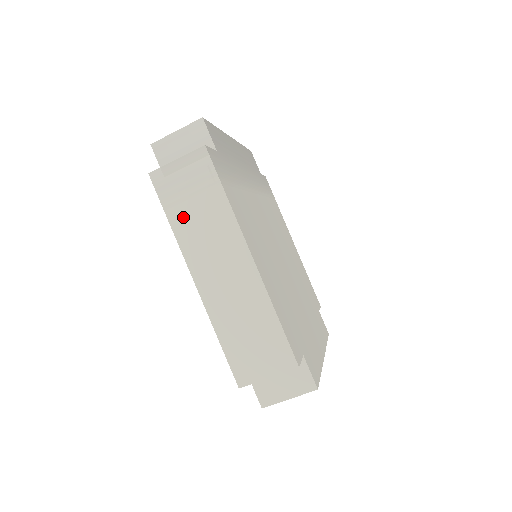
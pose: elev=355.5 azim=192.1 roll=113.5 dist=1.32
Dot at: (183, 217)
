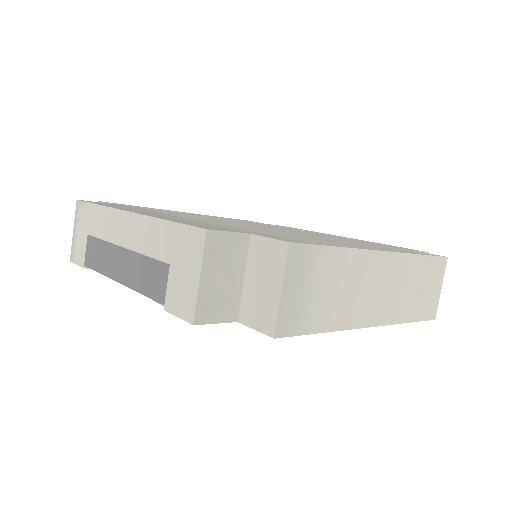
Dot at: (329, 312)
